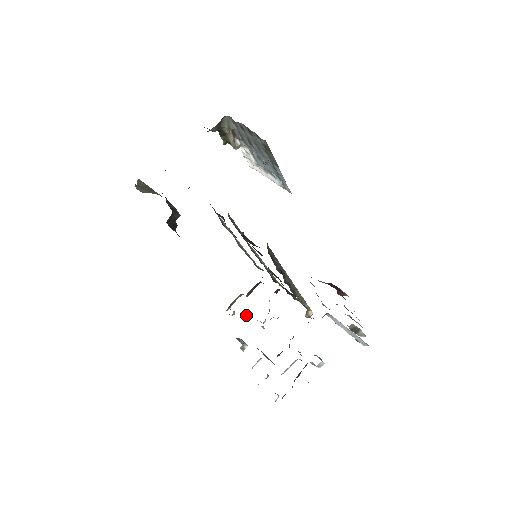
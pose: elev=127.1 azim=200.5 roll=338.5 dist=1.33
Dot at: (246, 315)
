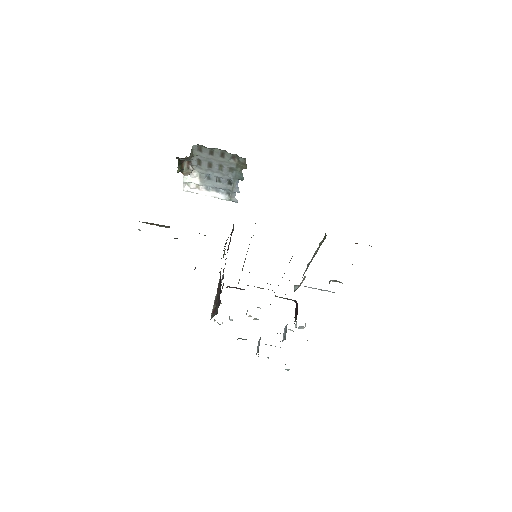
Dot at: occluded
